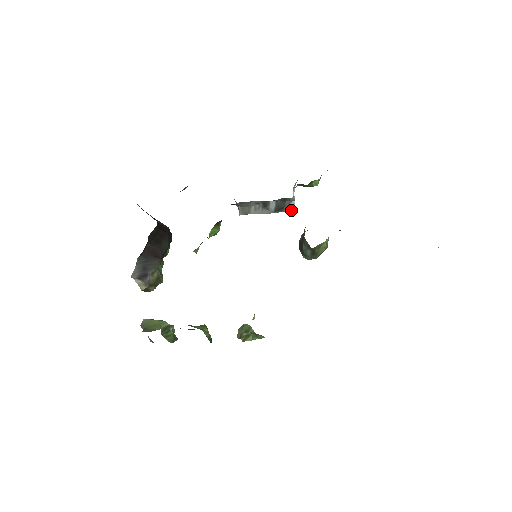
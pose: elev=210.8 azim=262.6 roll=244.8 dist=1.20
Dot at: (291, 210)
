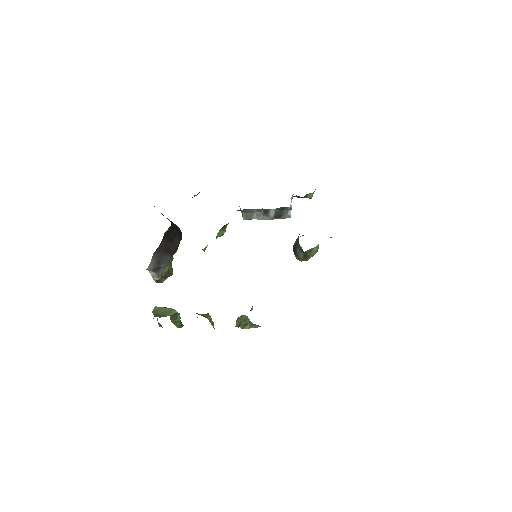
Dot at: occluded
